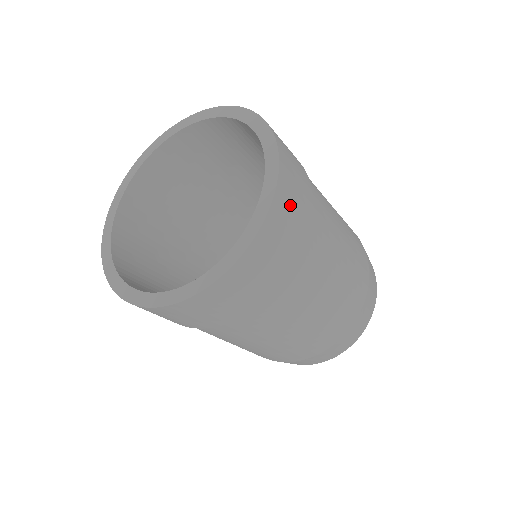
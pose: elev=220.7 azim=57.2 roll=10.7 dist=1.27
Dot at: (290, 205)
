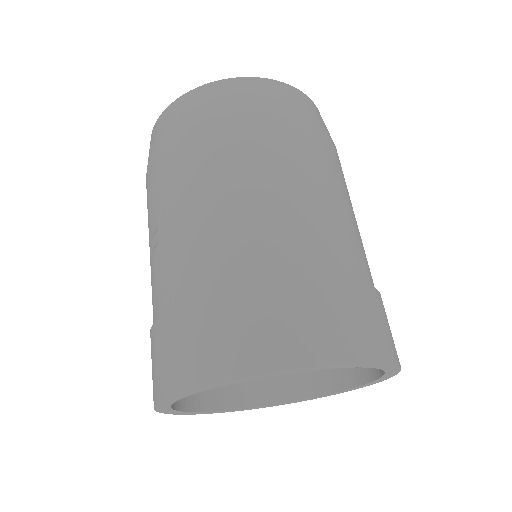
Dot at: occluded
